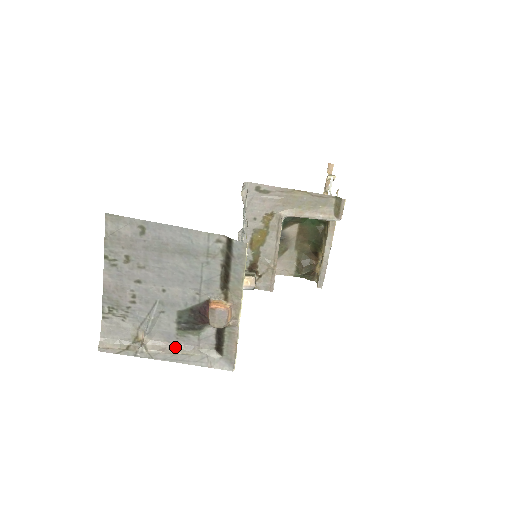
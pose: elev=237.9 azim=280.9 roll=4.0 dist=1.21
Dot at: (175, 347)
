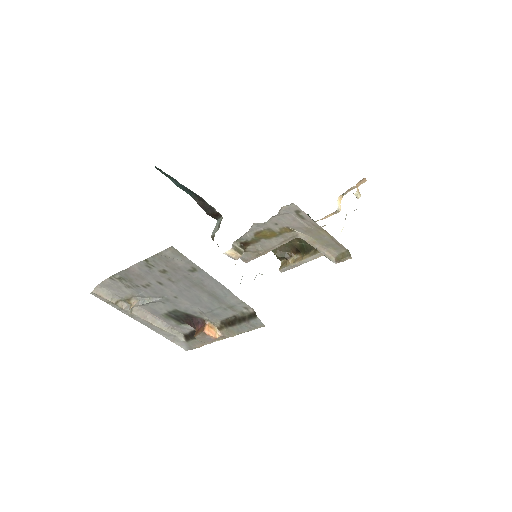
Dot at: (155, 319)
